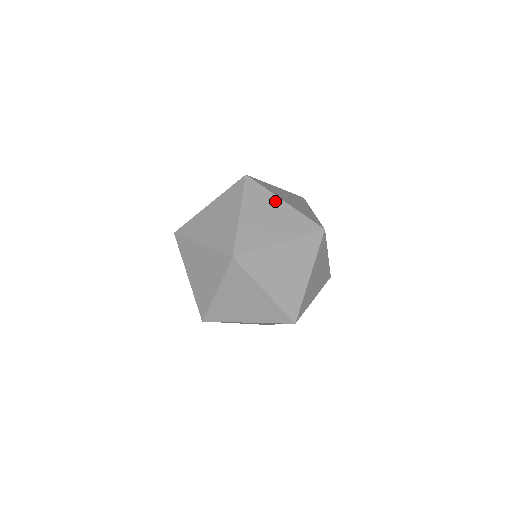
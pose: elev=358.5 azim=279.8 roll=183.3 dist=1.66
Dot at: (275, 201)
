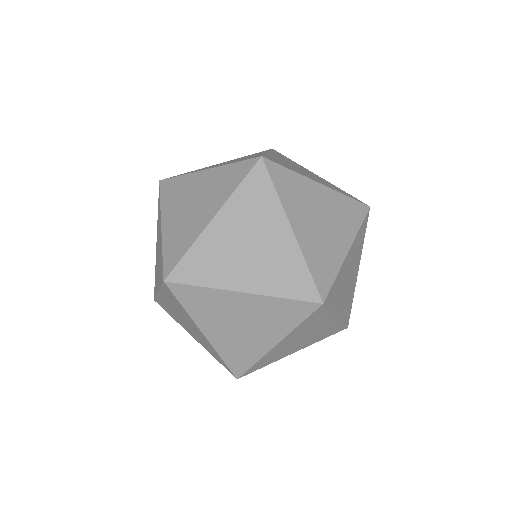
Dot at: (277, 221)
